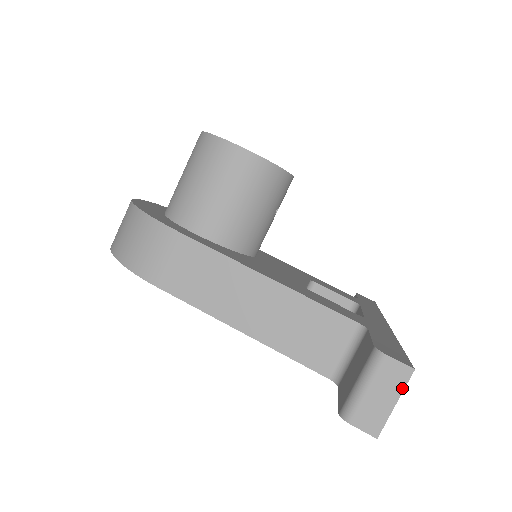
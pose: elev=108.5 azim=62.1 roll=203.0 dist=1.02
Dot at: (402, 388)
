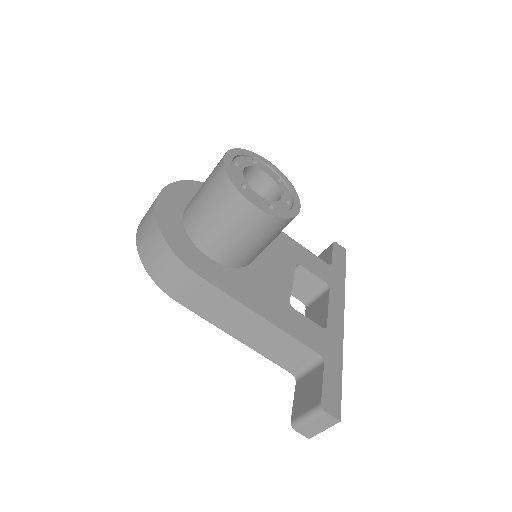
Dot at: (330, 426)
